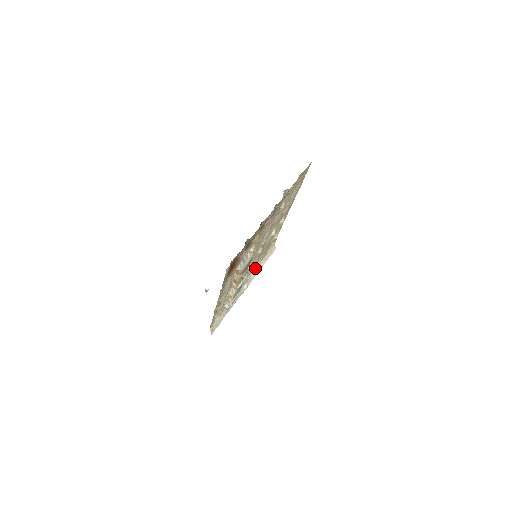
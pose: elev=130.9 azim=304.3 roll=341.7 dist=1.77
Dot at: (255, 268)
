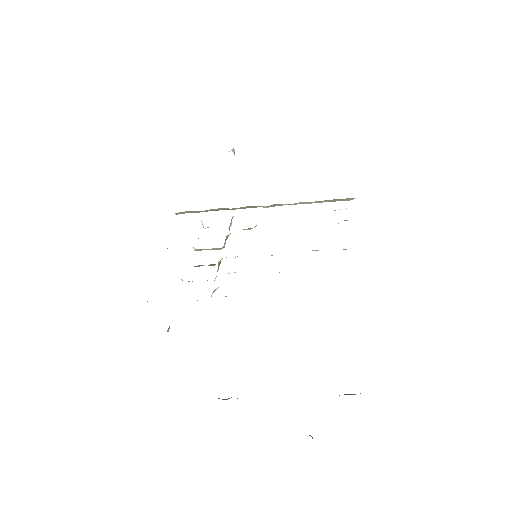
Dot at: (295, 203)
